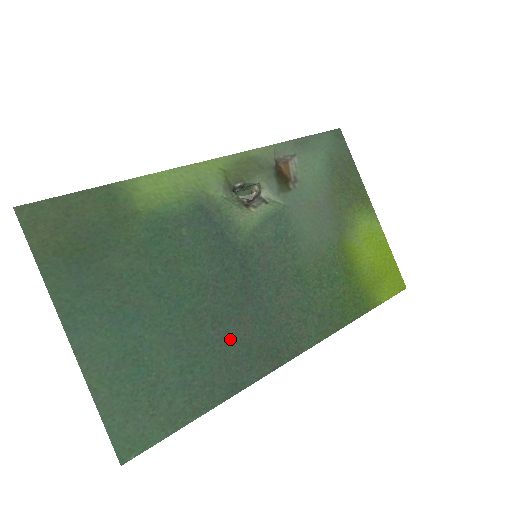
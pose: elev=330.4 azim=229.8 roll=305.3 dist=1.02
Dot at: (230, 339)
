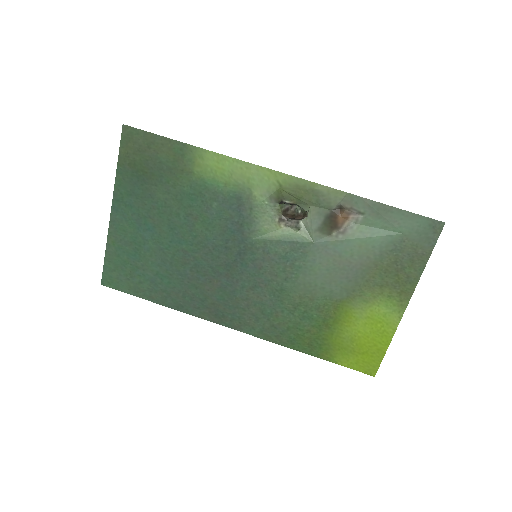
Dot at: (197, 284)
